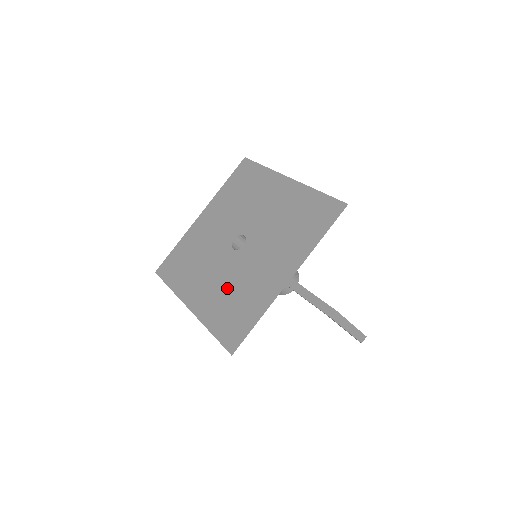
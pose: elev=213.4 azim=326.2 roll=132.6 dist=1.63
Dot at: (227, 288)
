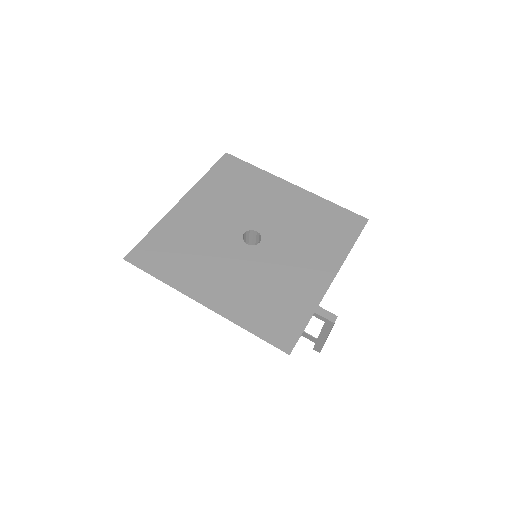
Dot at: (255, 284)
